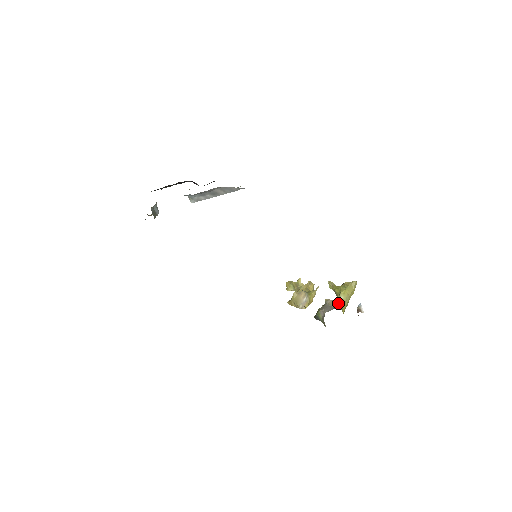
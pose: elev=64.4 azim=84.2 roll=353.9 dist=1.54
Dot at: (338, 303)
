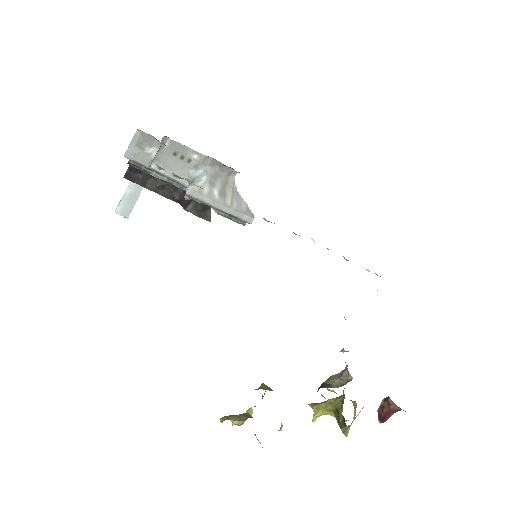
Dot at: occluded
